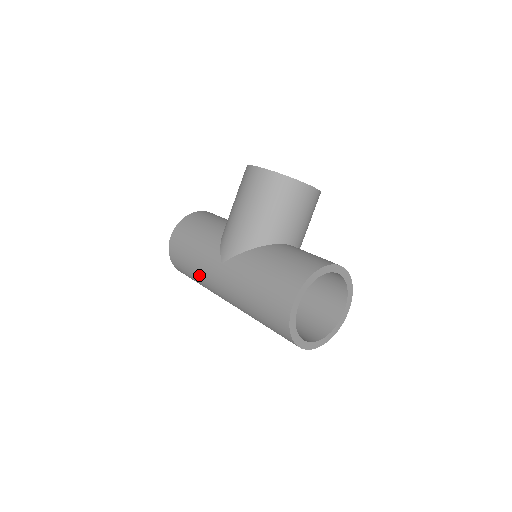
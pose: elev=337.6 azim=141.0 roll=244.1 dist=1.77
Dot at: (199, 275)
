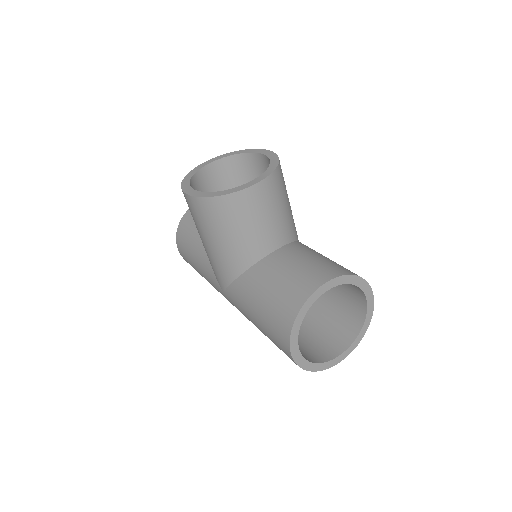
Dot at: occluded
